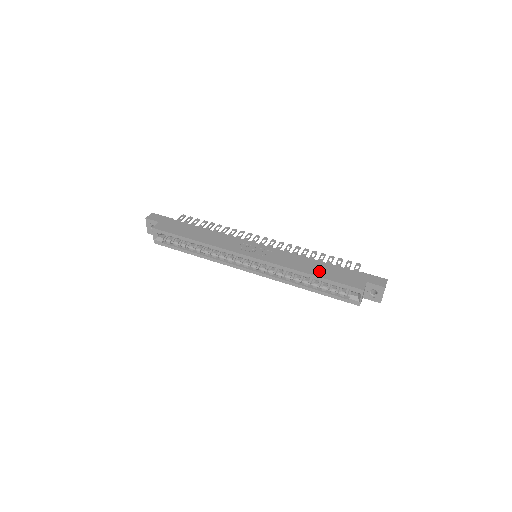
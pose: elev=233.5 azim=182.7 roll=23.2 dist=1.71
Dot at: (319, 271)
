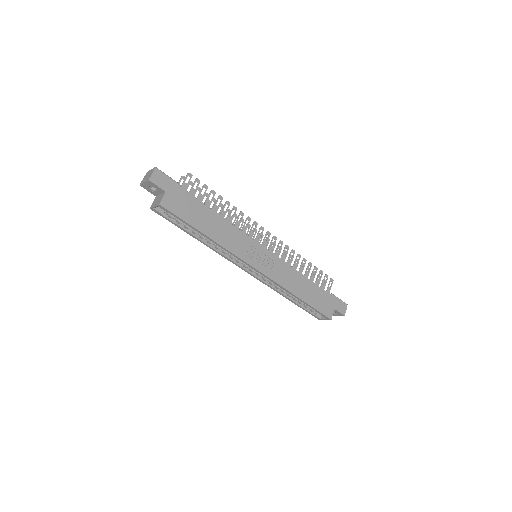
Dot at: (306, 294)
